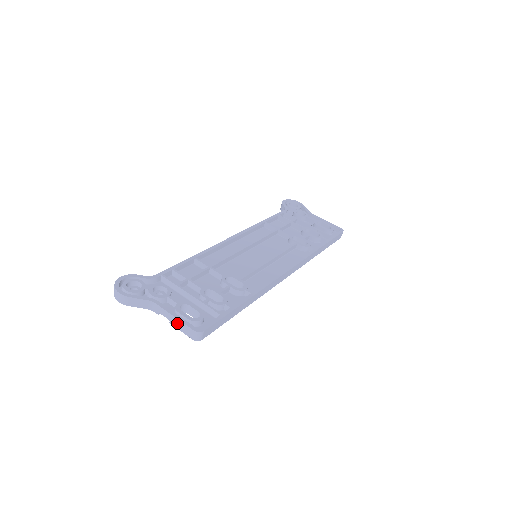
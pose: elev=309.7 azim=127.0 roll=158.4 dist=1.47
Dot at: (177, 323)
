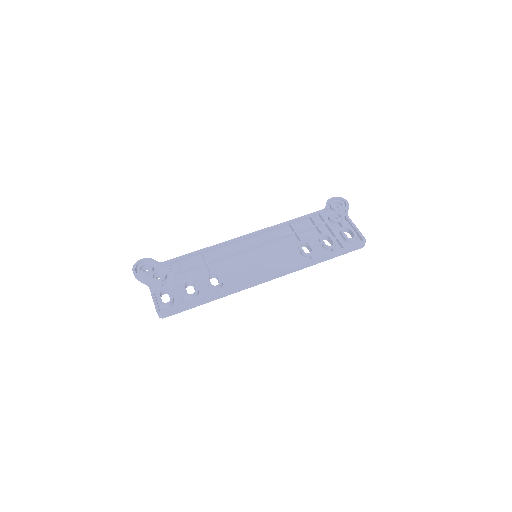
Dot at: (154, 302)
